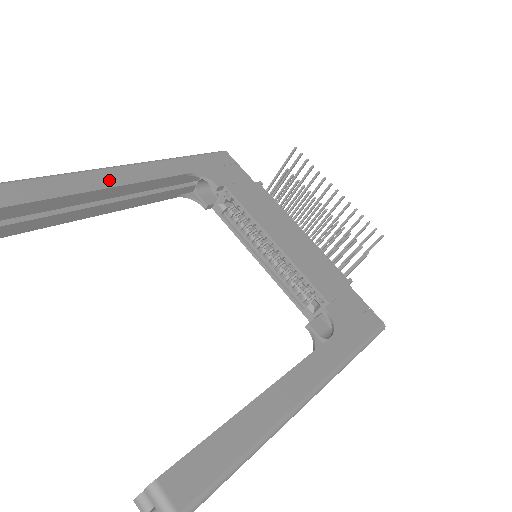
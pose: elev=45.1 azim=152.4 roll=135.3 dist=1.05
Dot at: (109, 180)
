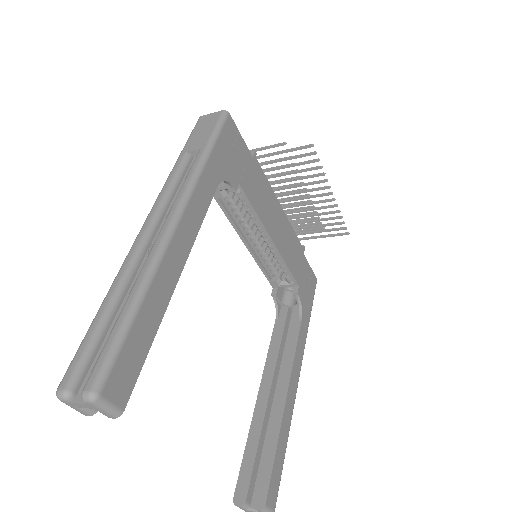
Dot at: (178, 260)
